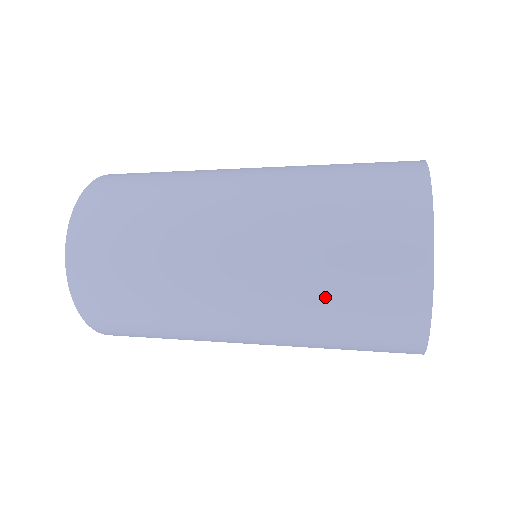
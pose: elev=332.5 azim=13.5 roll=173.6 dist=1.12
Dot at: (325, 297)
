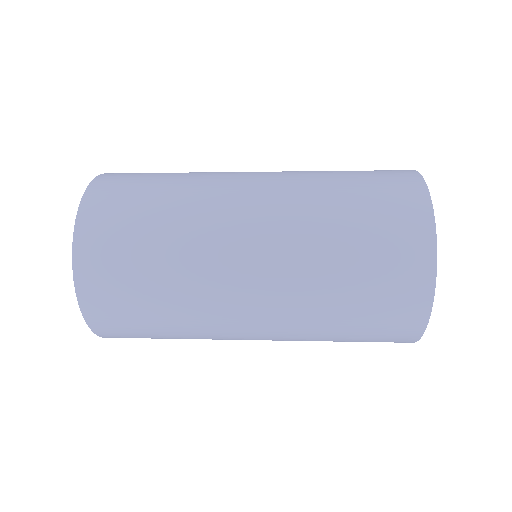
Dot at: (339, 208)
